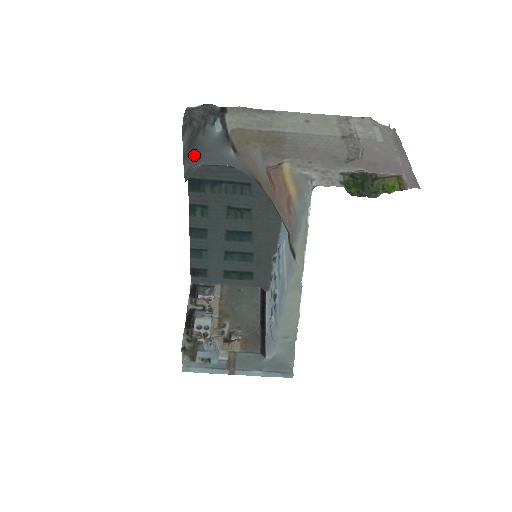
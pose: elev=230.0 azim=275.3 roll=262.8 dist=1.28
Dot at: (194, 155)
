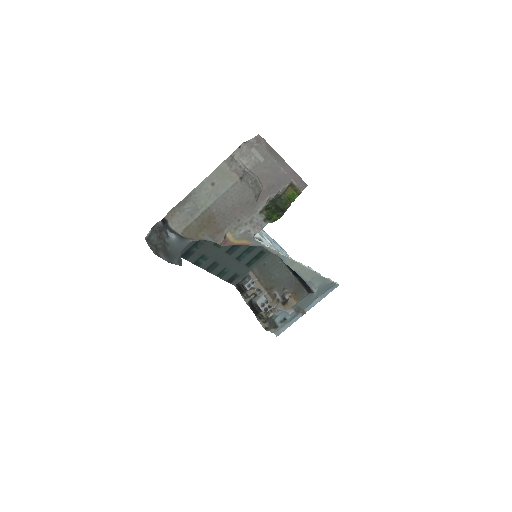
Dot at: (174, 256)
